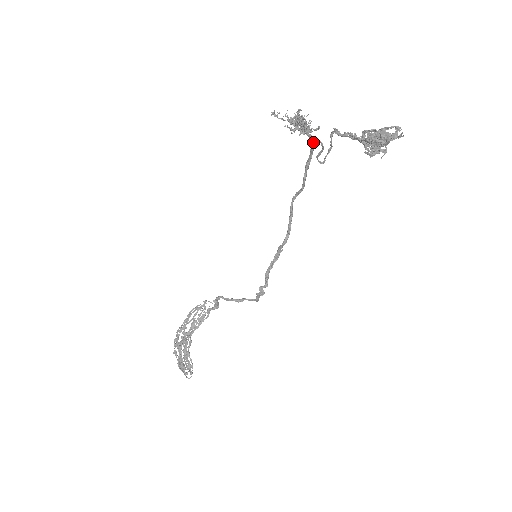
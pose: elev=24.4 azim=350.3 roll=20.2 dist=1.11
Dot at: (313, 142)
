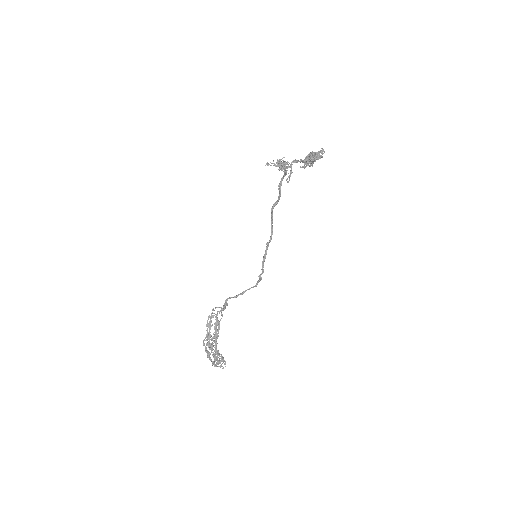
Dot at: occluded
